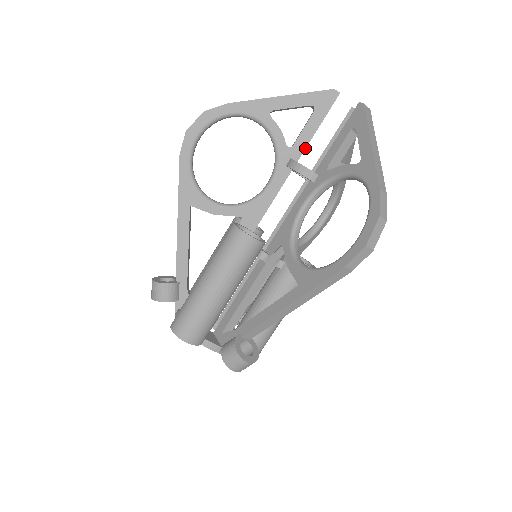
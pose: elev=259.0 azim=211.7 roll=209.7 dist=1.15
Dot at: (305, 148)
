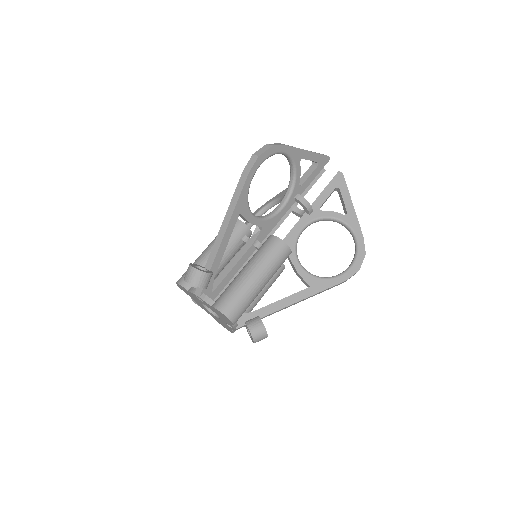
Dot at: occluded
